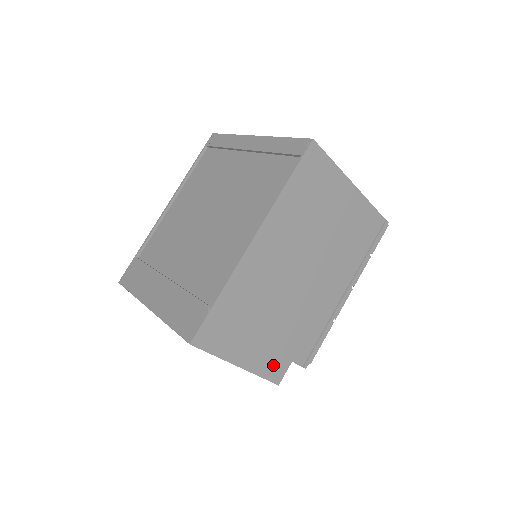
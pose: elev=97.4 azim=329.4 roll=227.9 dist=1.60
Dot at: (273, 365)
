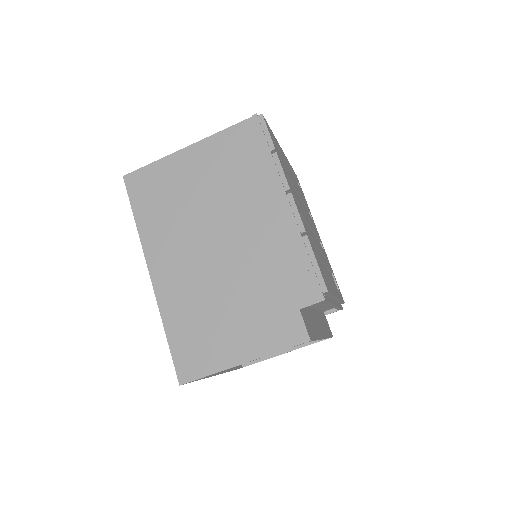
Dot at: (280, 331)
